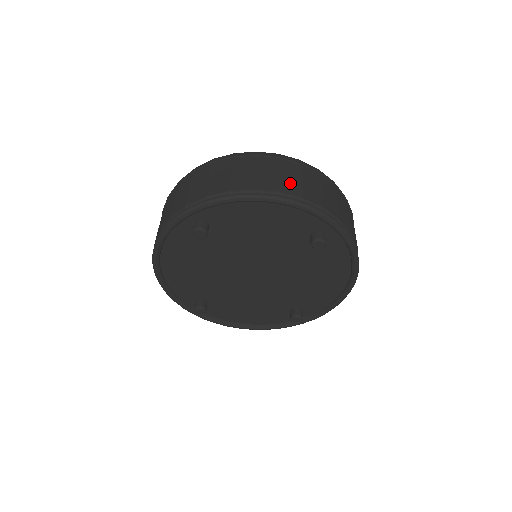
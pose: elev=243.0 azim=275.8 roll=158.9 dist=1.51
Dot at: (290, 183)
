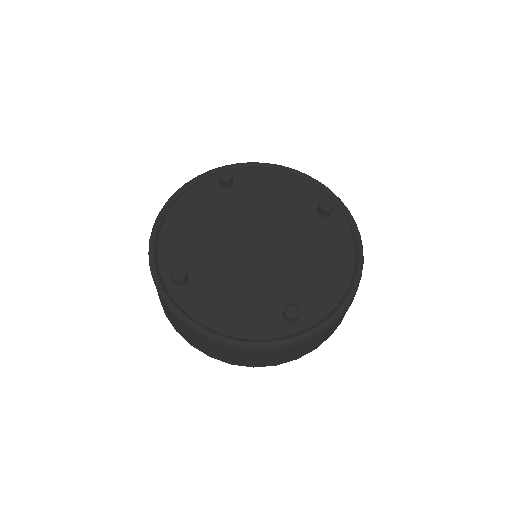
Dot at: occluded
